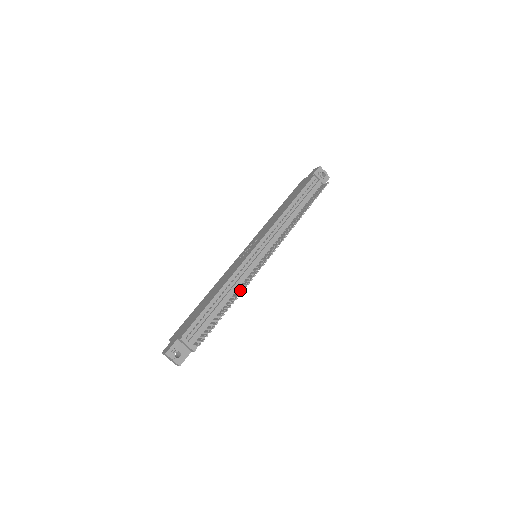
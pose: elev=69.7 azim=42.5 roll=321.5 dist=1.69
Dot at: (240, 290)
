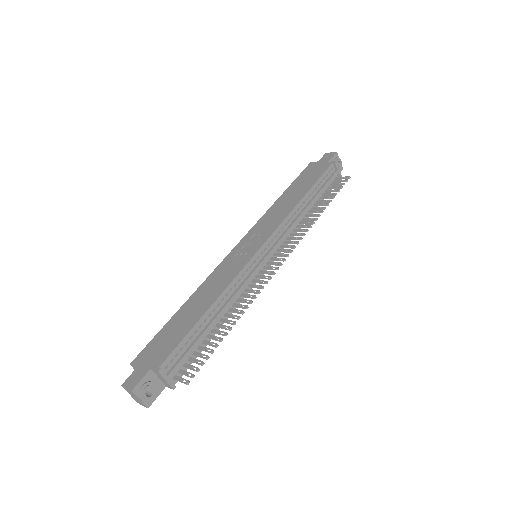
Dot at: (242, 305)
